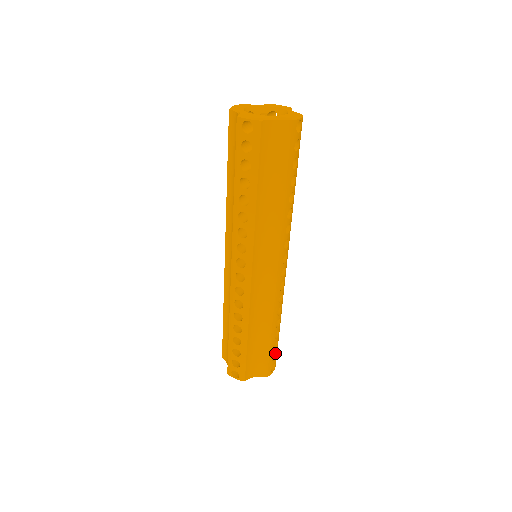
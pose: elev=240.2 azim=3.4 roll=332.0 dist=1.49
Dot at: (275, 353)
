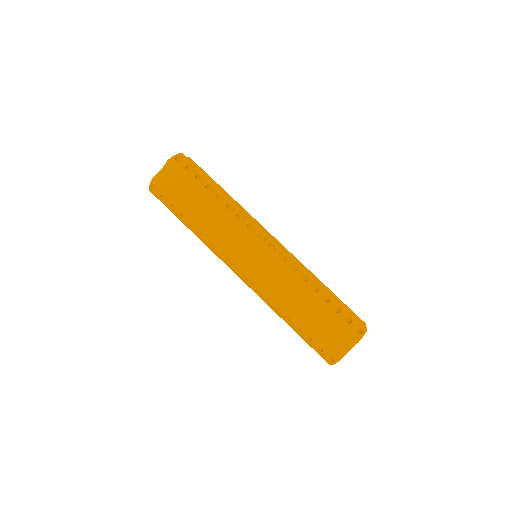
Dot at: occluded
